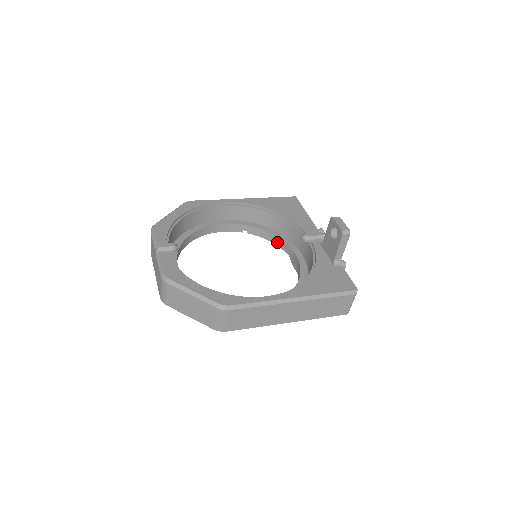
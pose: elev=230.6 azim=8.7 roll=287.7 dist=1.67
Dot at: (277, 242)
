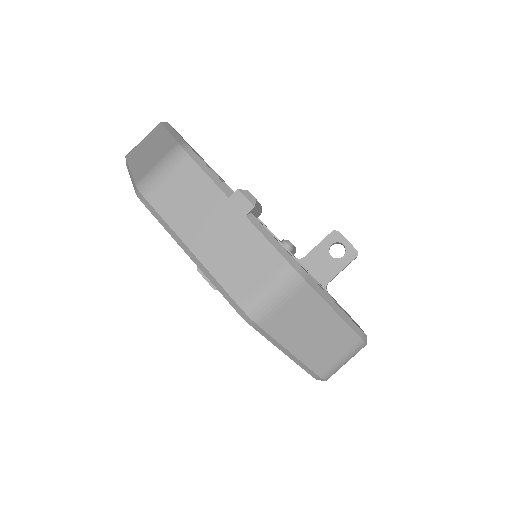
Dot at: occluded
